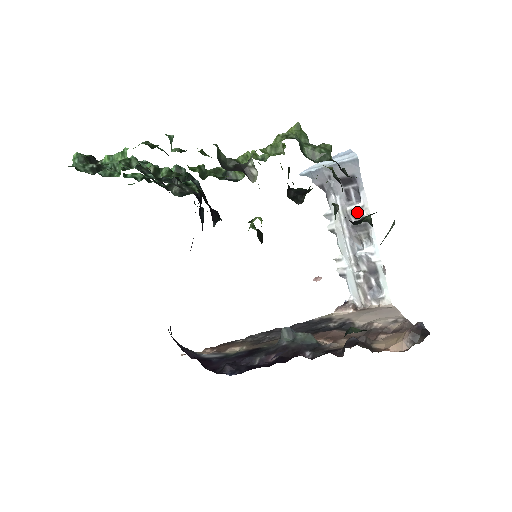
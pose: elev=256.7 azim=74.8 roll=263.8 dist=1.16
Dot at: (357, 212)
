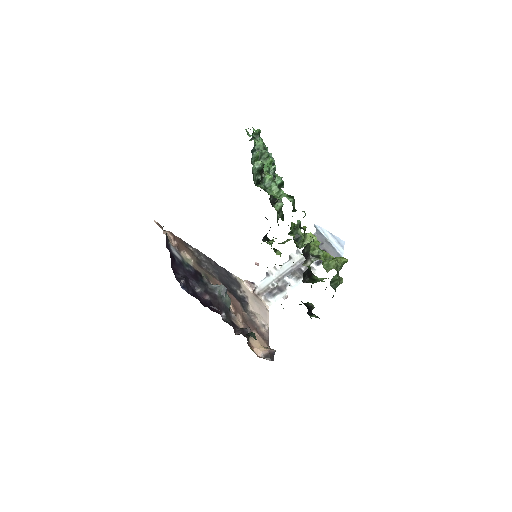
Dot at: occluded
